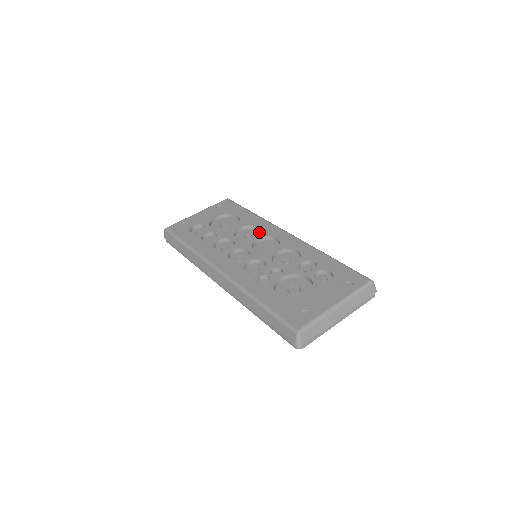
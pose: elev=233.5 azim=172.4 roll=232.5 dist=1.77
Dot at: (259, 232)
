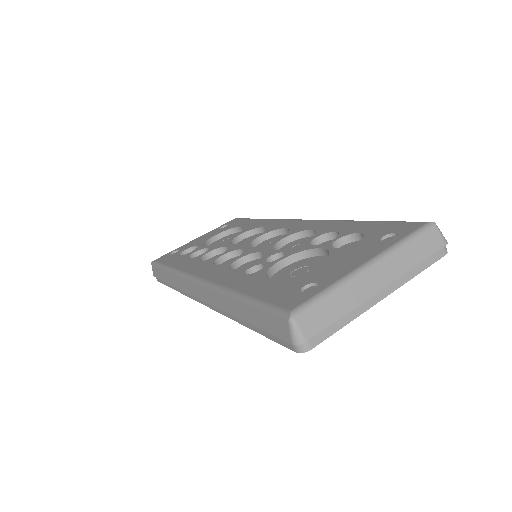
Dot at: occluded
